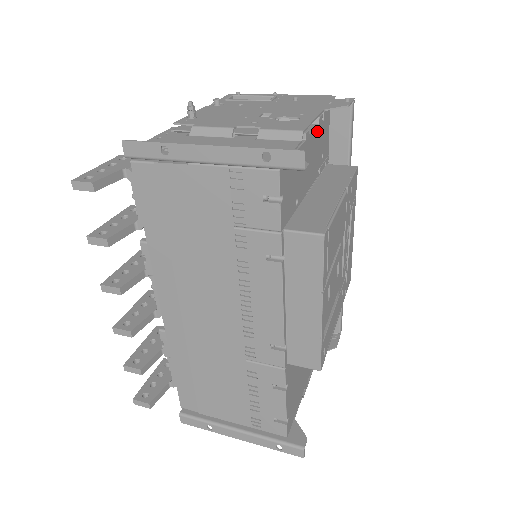
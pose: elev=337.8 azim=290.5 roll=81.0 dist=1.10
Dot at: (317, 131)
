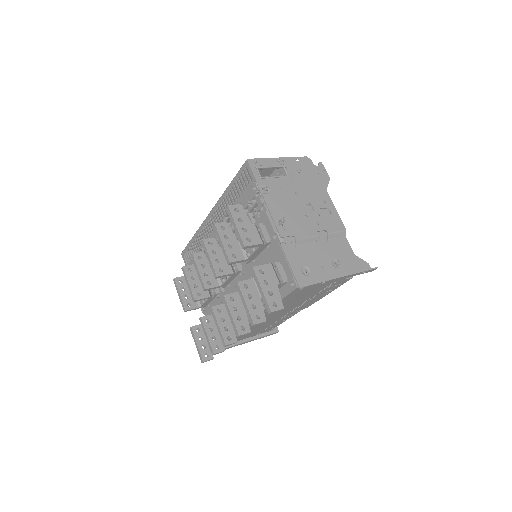
Dot at: occluded
